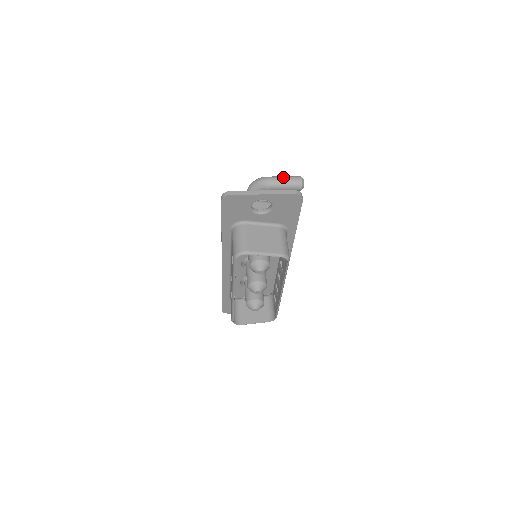
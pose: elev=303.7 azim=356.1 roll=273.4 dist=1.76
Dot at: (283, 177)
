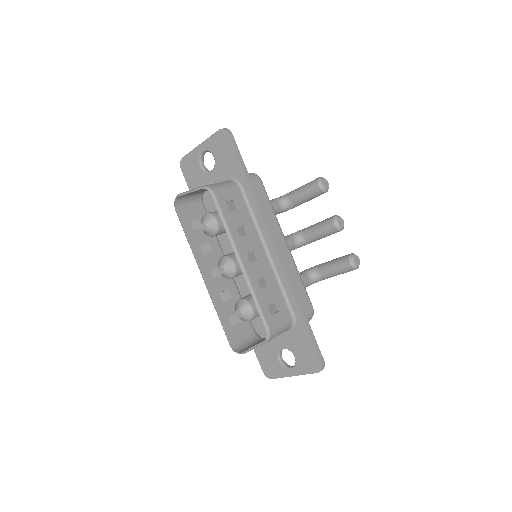
Dot at: occluded
